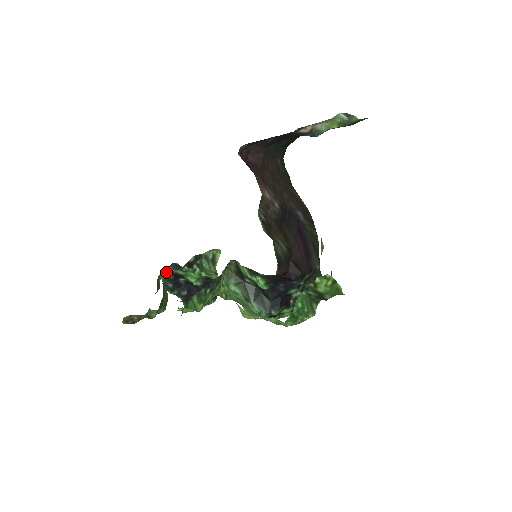
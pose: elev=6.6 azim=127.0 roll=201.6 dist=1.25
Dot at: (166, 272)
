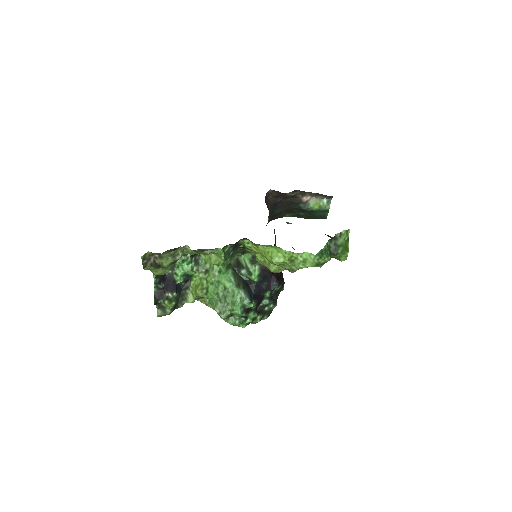
Dot at: occluded
